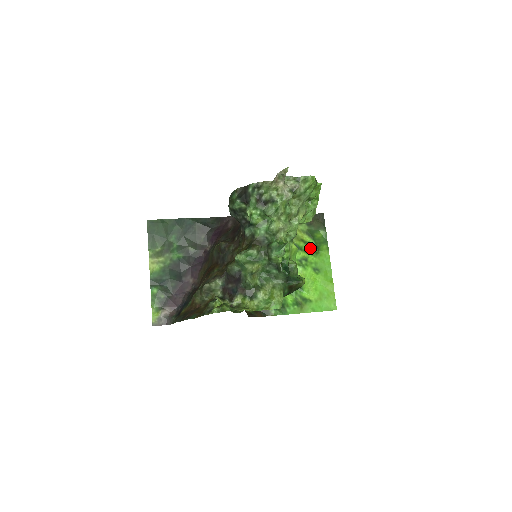
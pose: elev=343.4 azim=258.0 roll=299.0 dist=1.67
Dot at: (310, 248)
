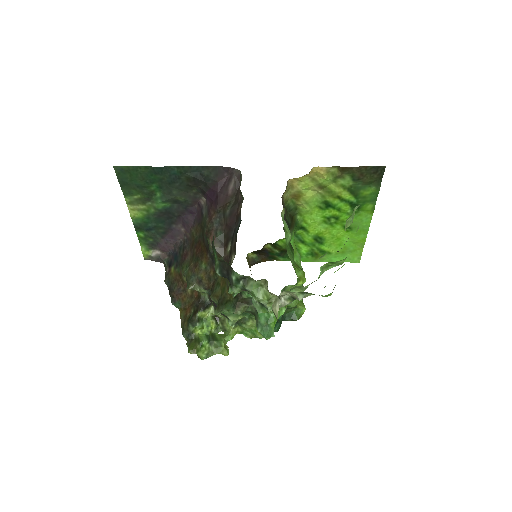
Dot at: (347, 207)
